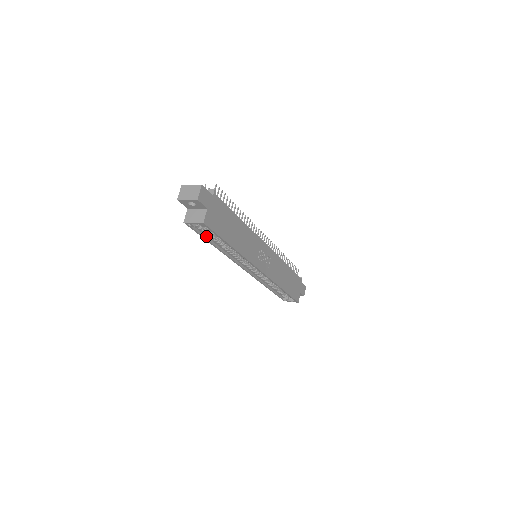
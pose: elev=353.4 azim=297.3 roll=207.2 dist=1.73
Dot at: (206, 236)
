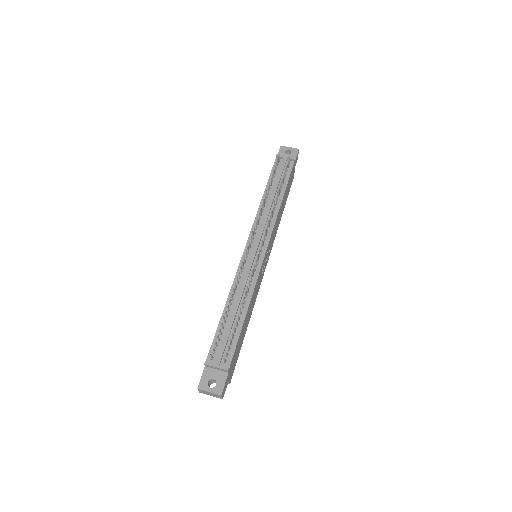
Dot at: occluded
